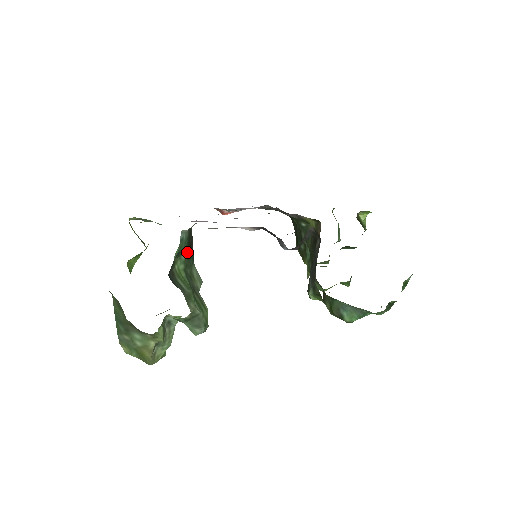
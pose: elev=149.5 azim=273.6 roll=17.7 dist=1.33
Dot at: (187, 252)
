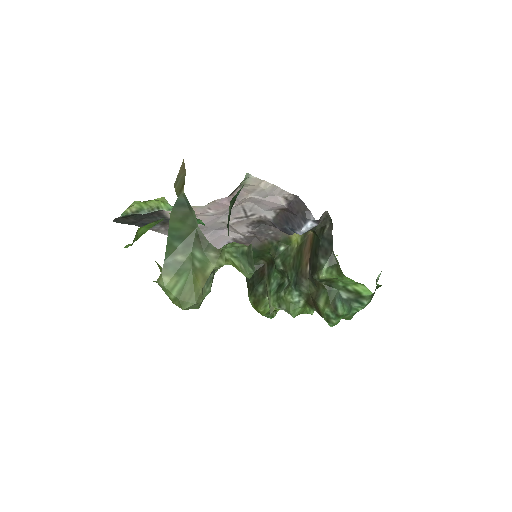
Dot at: (231, 207)
